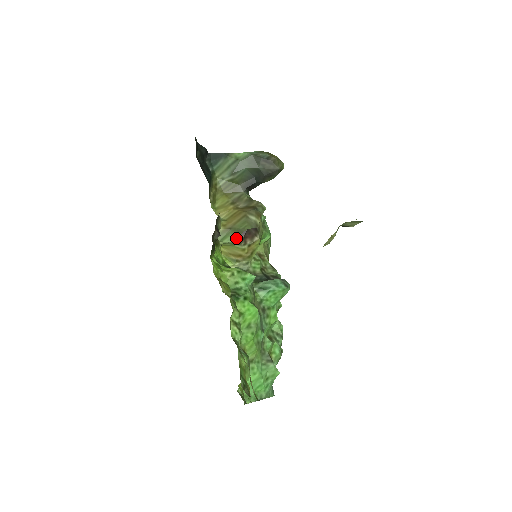
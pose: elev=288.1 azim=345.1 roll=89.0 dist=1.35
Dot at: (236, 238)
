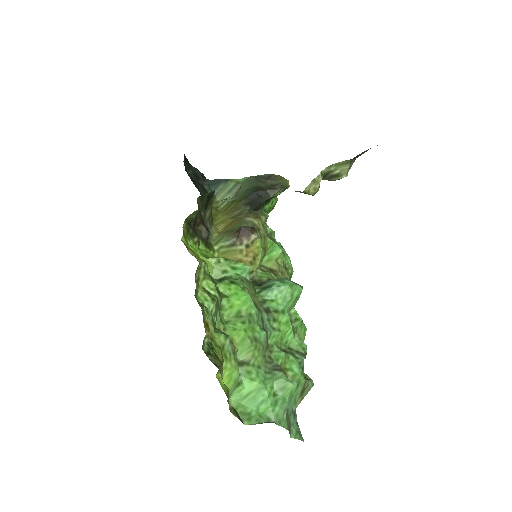
Dot at: (230, 237)
